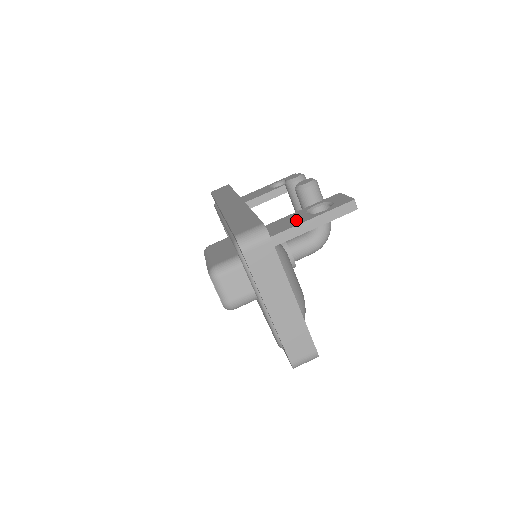
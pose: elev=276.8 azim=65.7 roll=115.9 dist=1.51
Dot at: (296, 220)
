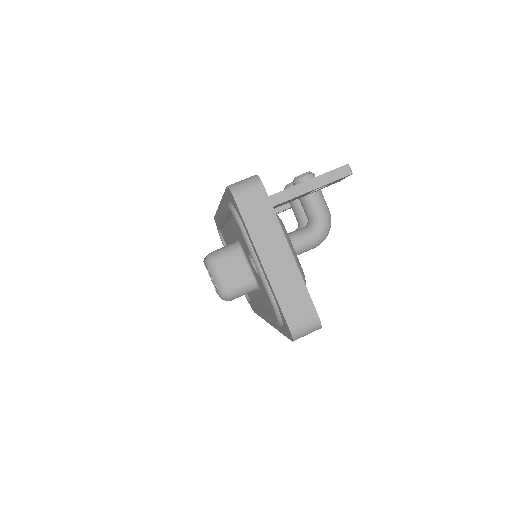
Dot at: occluded
